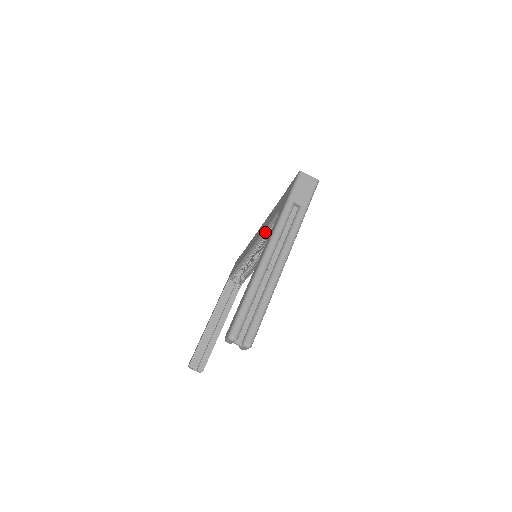
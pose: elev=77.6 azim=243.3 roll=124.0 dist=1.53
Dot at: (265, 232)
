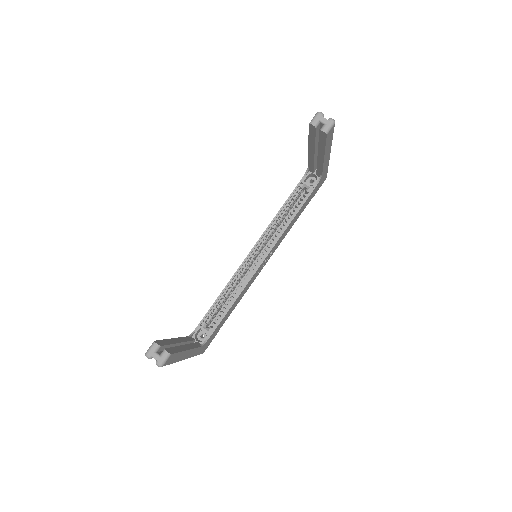
Dot at: (278, 215)
